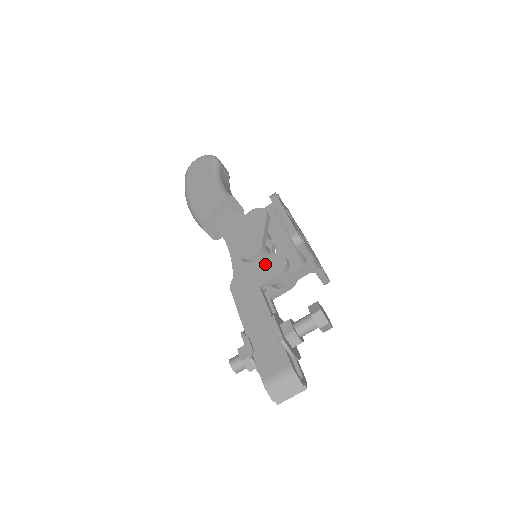
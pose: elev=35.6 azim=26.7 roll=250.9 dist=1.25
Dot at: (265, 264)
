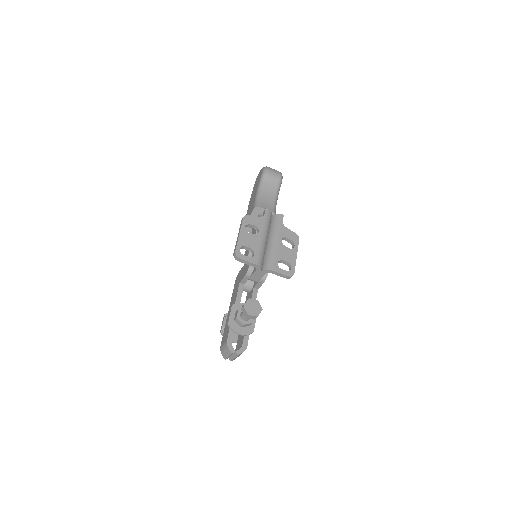
Dot at: (245, 266)
